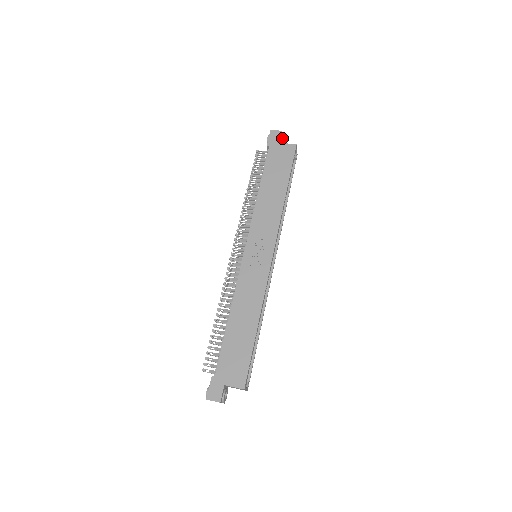
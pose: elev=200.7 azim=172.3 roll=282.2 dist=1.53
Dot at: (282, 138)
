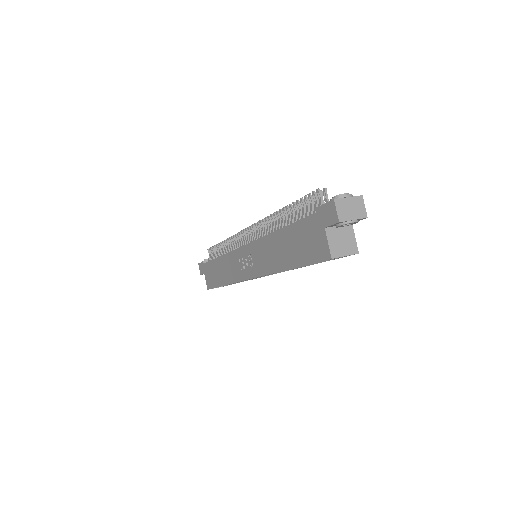
Dot at: (337, 225)
